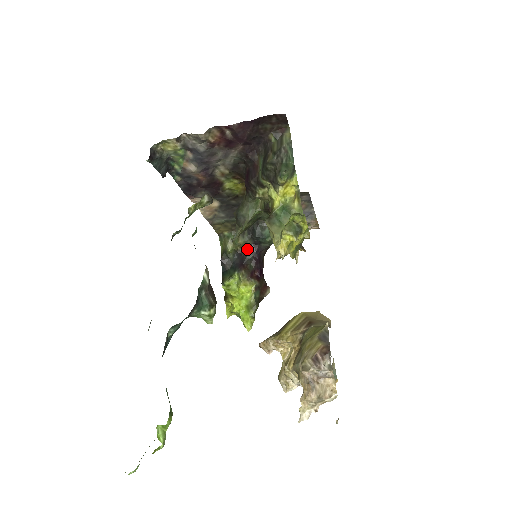
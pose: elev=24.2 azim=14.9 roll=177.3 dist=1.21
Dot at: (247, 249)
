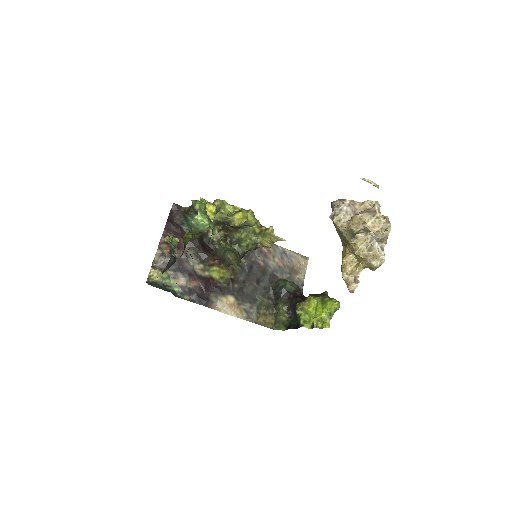
Dot at: (288, 303)
